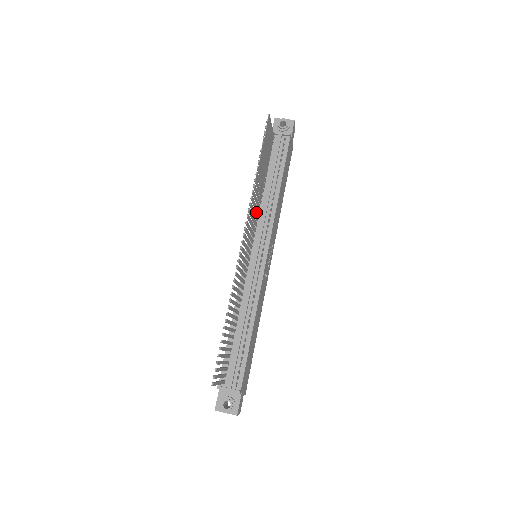
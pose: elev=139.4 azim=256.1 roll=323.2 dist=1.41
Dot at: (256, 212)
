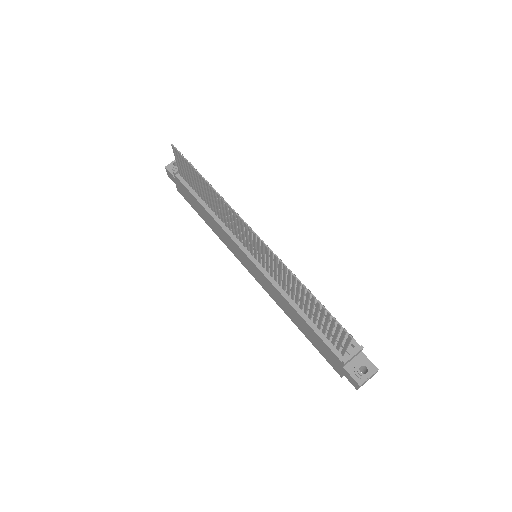
Dot at: (226, 223)
